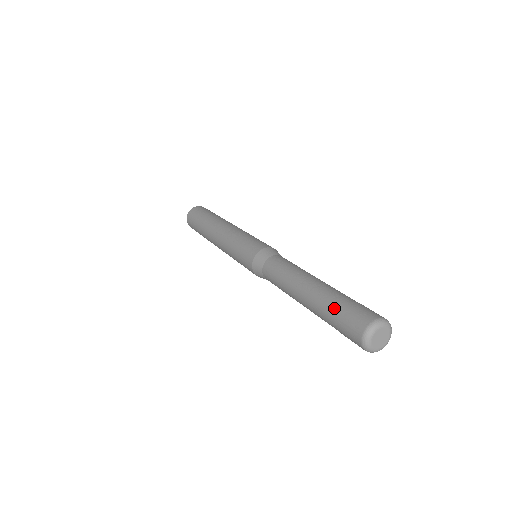
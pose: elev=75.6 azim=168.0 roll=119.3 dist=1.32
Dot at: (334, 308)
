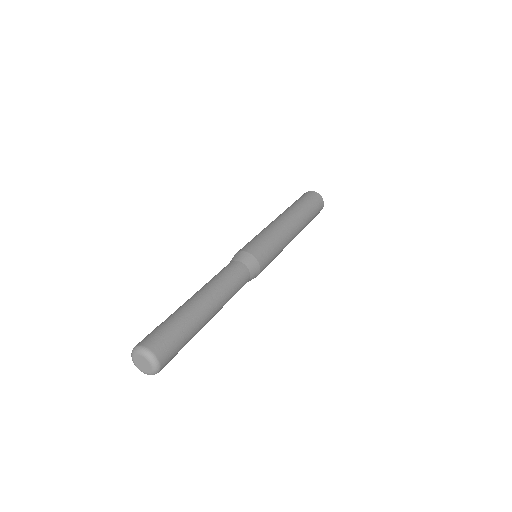
Dot at: occluded
